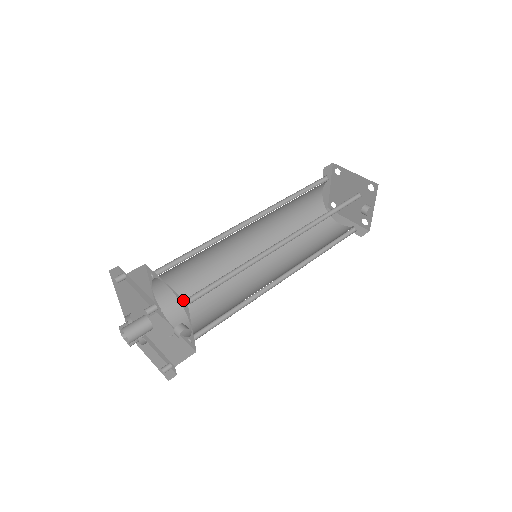
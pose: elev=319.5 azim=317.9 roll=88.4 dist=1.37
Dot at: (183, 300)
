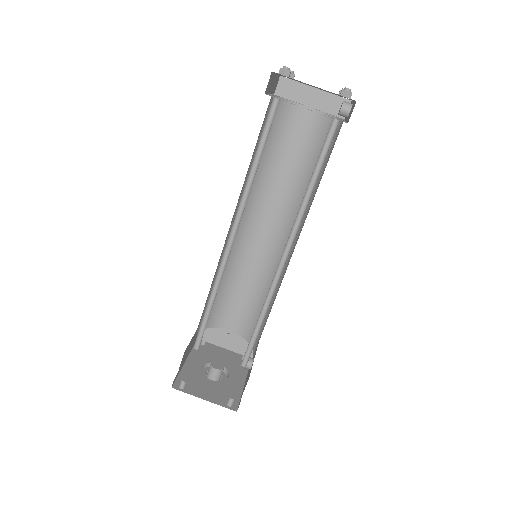
Dot at: occluded
